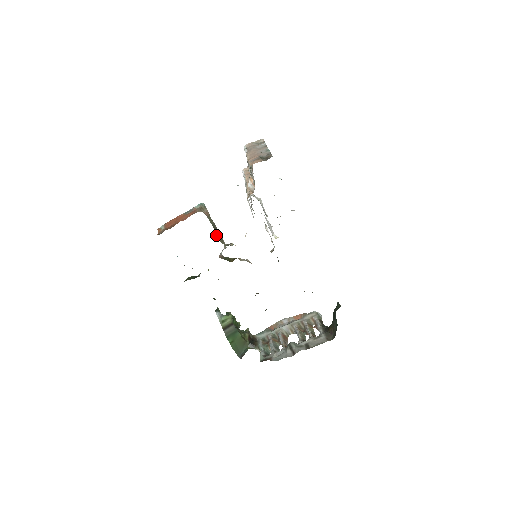
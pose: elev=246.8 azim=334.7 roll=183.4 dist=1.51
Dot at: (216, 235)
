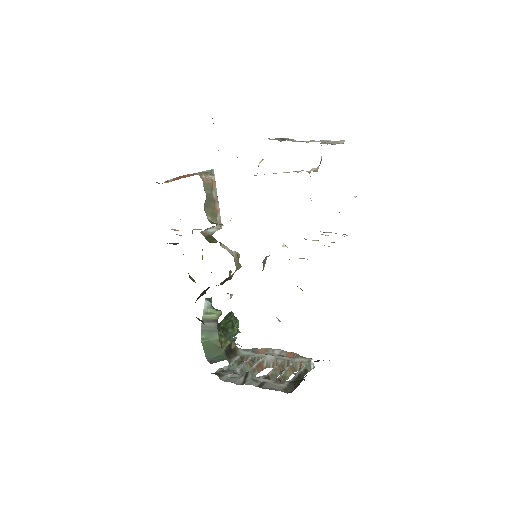
Dot at: (206, 207)
